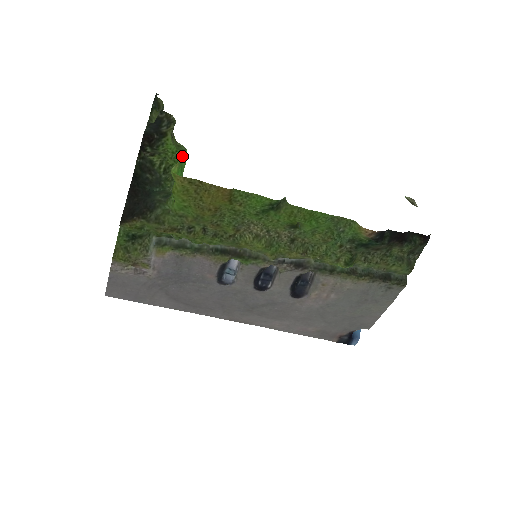
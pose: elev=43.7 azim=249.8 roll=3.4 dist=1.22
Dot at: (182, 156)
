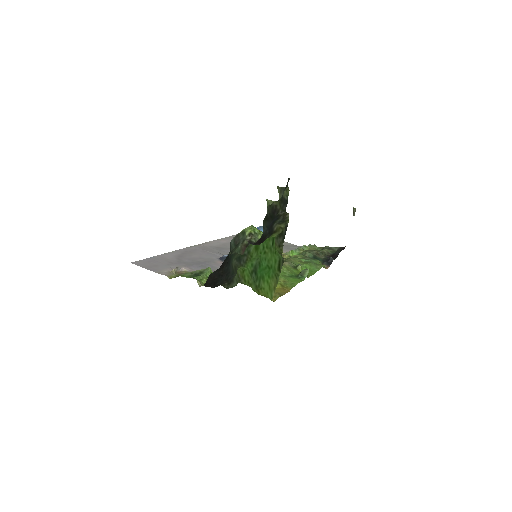
Dot at: (278, 267)
